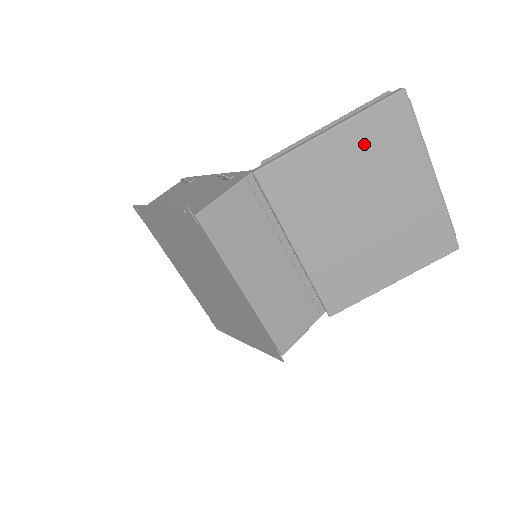
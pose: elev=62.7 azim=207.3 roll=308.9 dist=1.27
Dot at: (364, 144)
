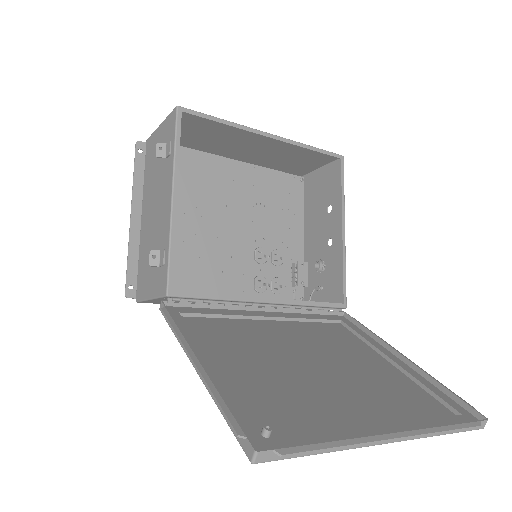
Dot at: (252, 392)
